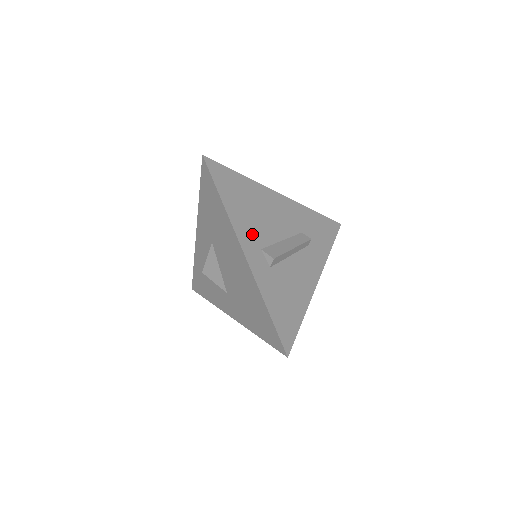
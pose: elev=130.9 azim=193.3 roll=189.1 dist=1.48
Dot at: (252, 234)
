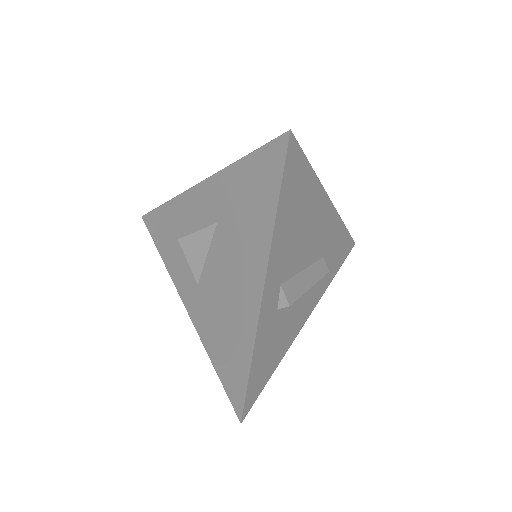
Dot at: (282, 263)
